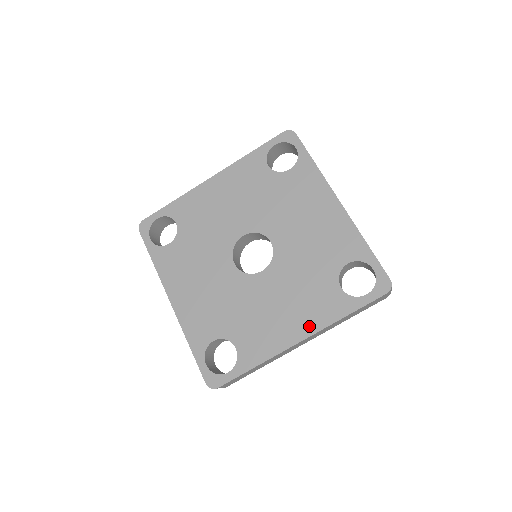
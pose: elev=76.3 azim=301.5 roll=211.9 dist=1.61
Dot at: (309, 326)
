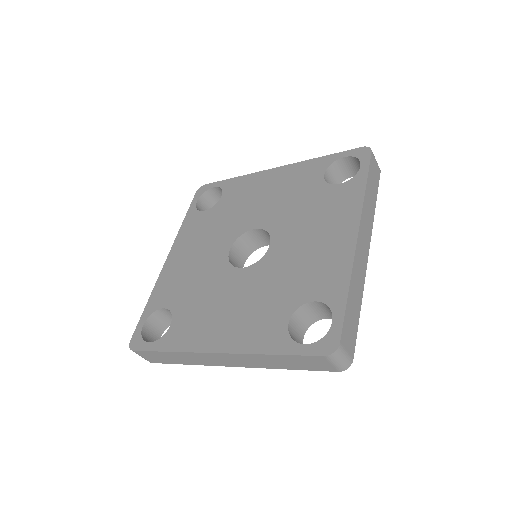
Dot at: (350, 220)
